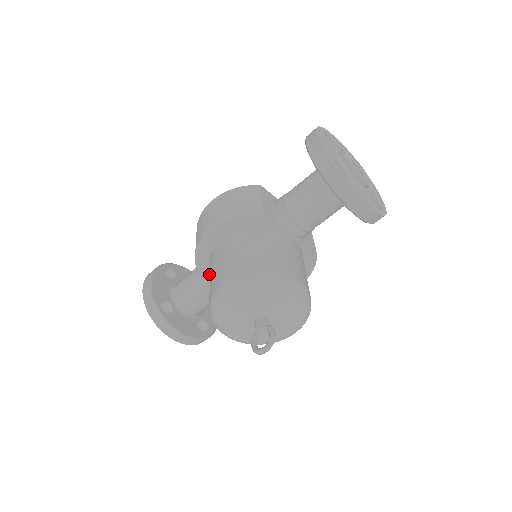
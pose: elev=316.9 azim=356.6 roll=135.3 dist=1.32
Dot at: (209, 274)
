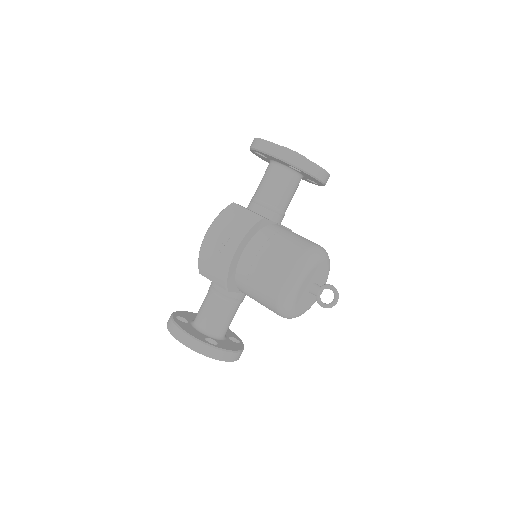
Dot at: (235, 291)
